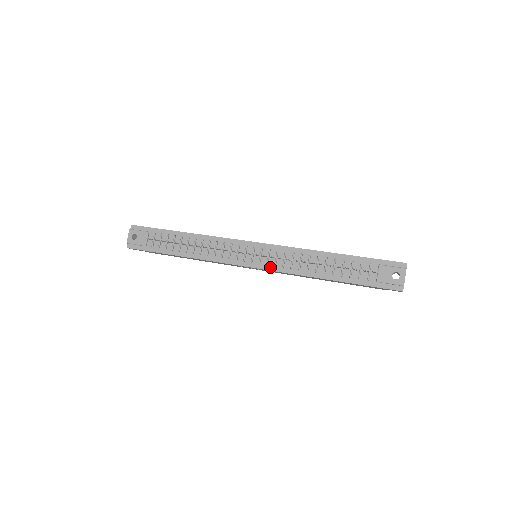
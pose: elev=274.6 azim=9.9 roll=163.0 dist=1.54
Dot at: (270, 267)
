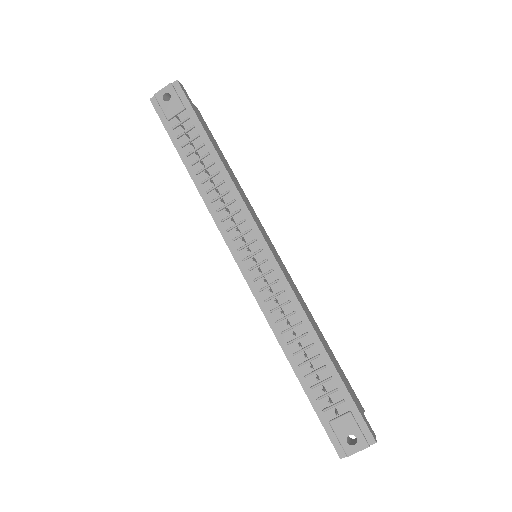
Dot at: (254, 286)
